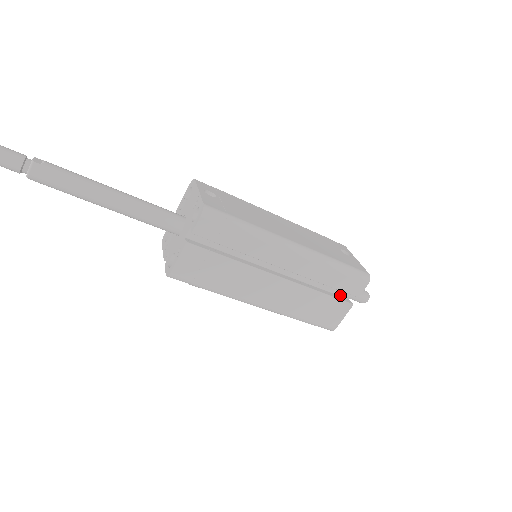
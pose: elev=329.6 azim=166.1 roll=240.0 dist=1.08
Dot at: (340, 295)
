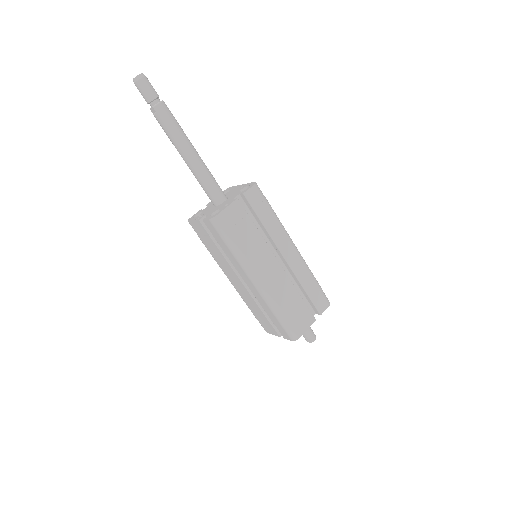
Dot at: occluded
